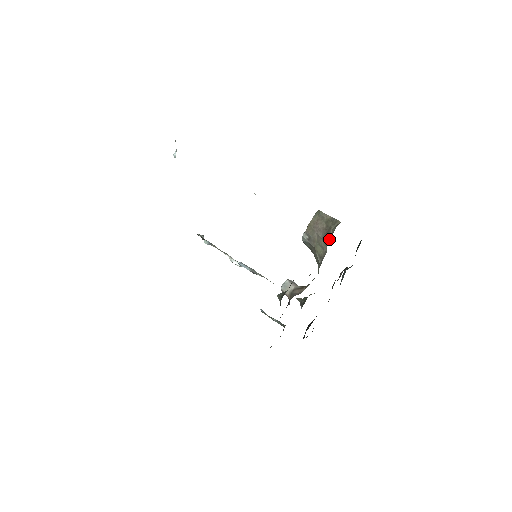
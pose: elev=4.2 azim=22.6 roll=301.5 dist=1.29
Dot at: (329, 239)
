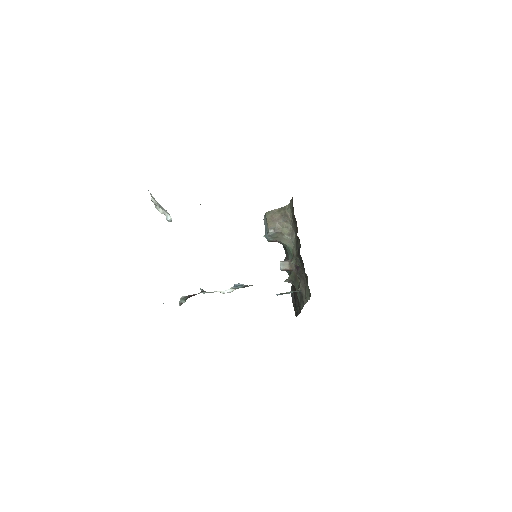
Dot at: (290, 217)
